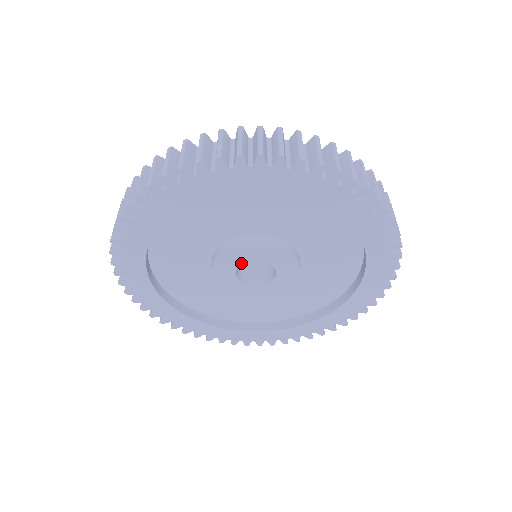
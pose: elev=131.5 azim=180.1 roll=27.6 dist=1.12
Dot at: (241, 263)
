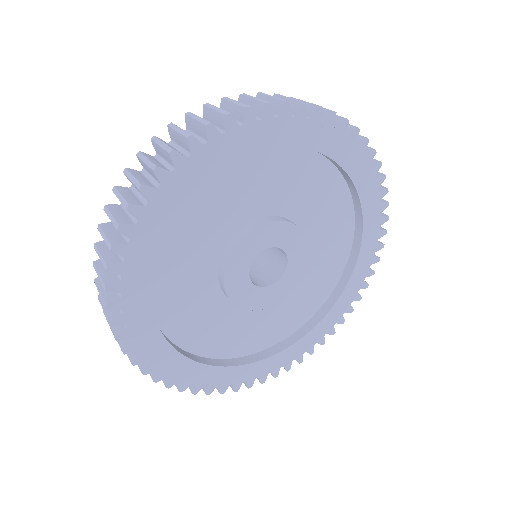
Dot at: (257, 253)
